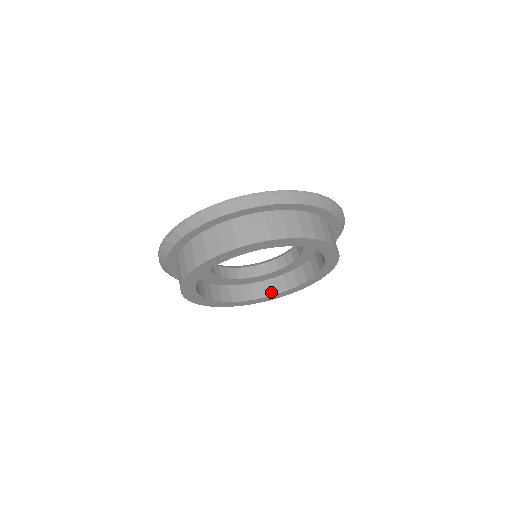
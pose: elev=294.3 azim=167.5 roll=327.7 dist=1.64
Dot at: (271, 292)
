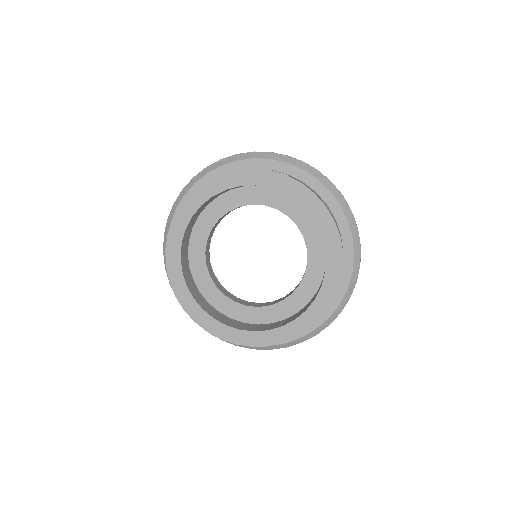
Dot at: (235, 326)
